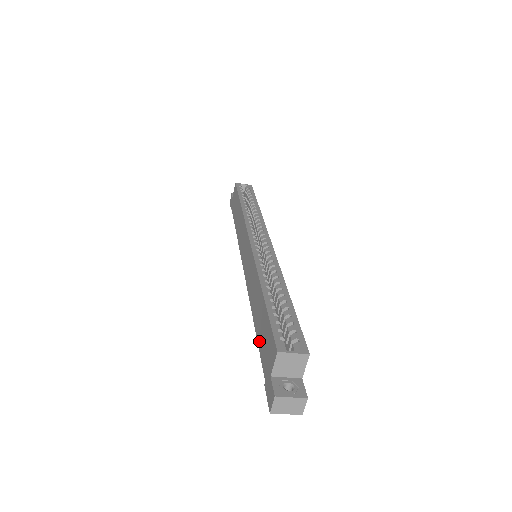
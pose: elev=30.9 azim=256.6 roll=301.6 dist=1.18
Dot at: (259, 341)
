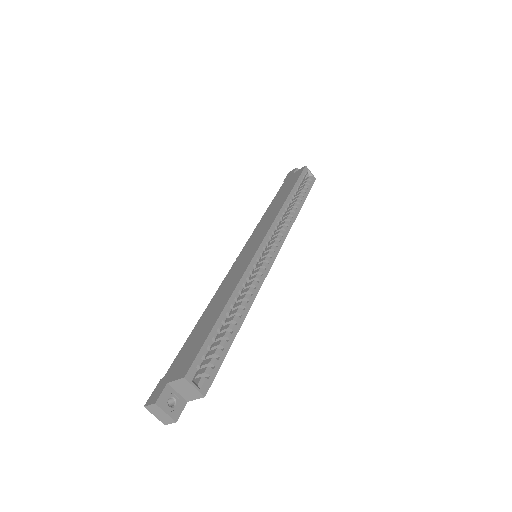
Dot at: (189, 340)
